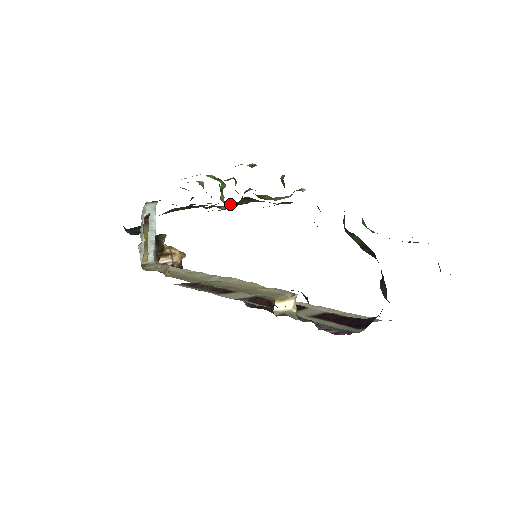
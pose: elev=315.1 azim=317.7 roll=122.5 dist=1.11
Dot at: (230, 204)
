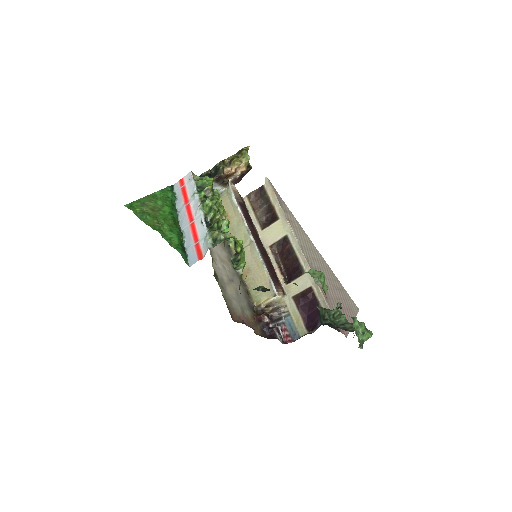
Dot at: occluded
